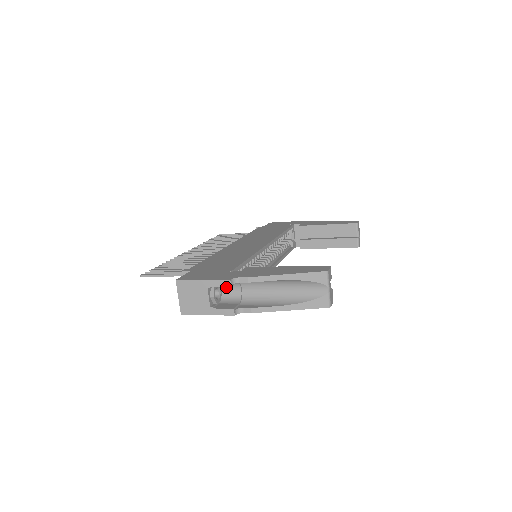
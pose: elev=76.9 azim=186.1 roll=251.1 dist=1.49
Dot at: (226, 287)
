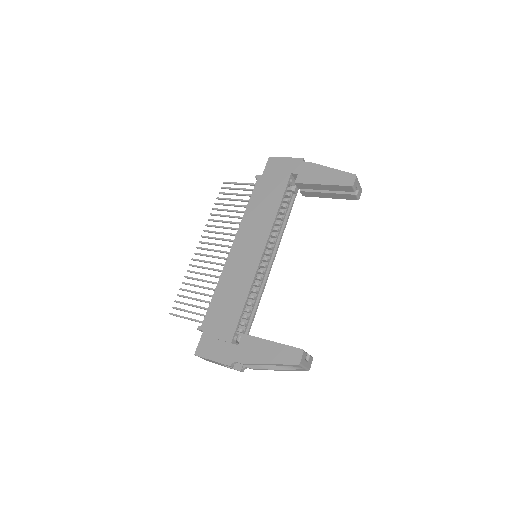
Dot at: occluded
